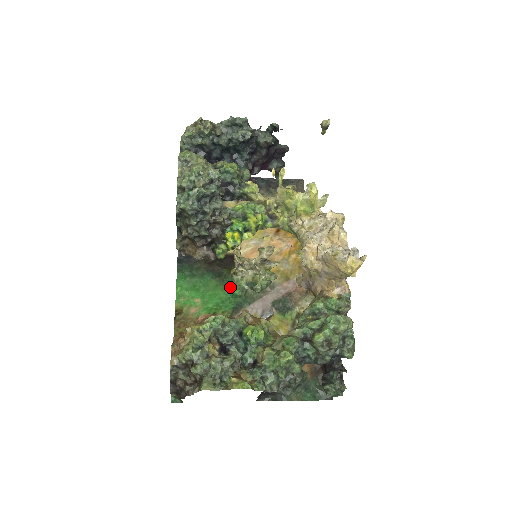
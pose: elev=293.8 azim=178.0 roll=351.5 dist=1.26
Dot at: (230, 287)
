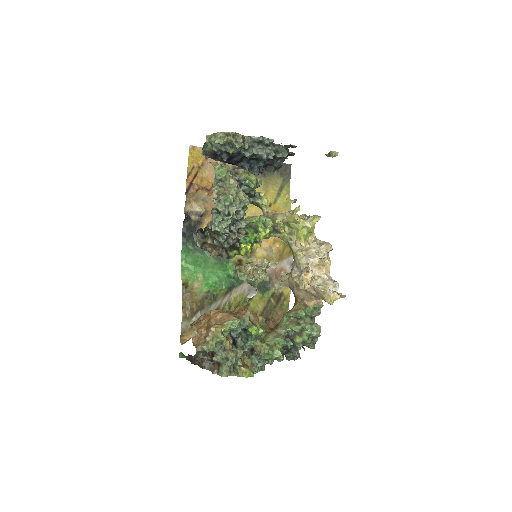
Dot at: (226, 267)
